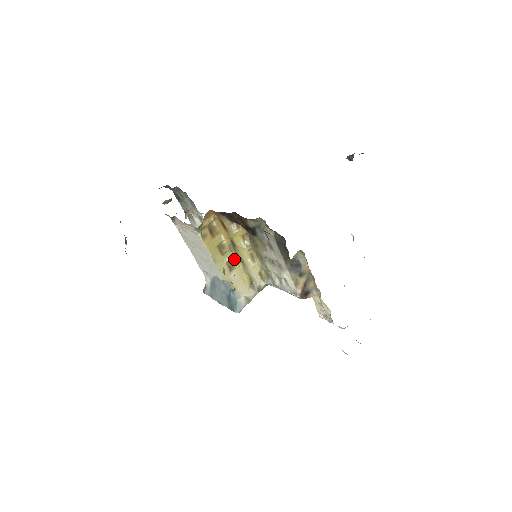
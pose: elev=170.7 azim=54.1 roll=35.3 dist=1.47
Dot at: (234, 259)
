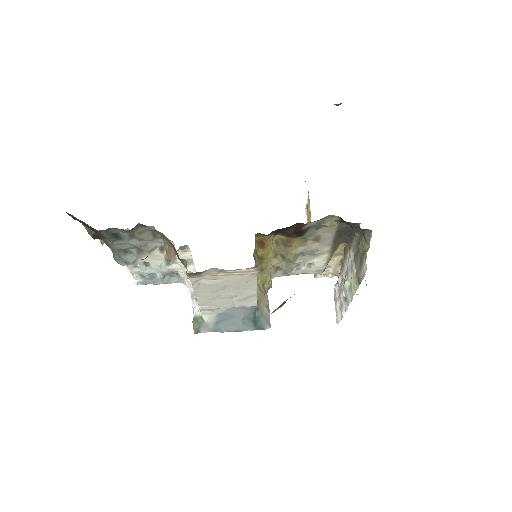
Dot at: occluded
